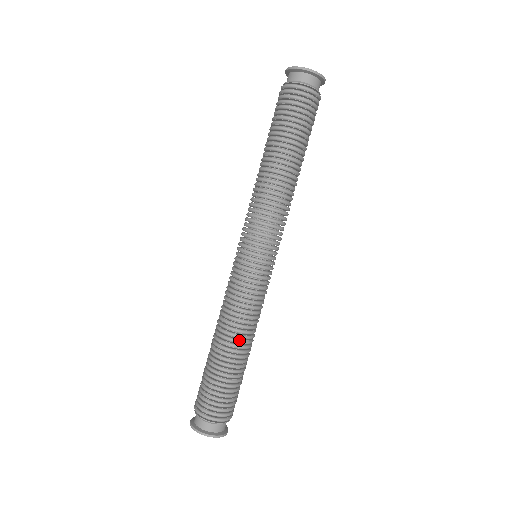
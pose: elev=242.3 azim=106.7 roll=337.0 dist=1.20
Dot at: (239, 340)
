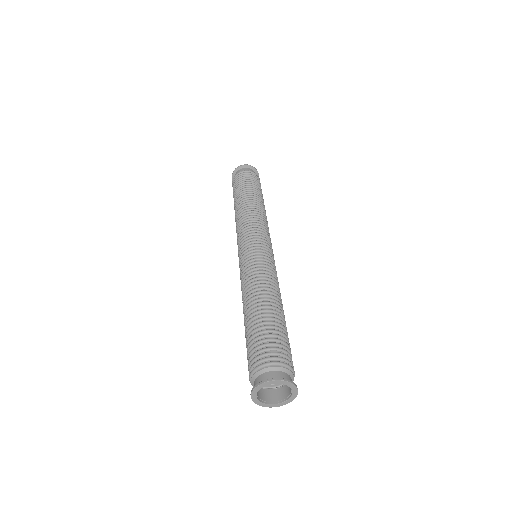
Dot at: (265, 294)
